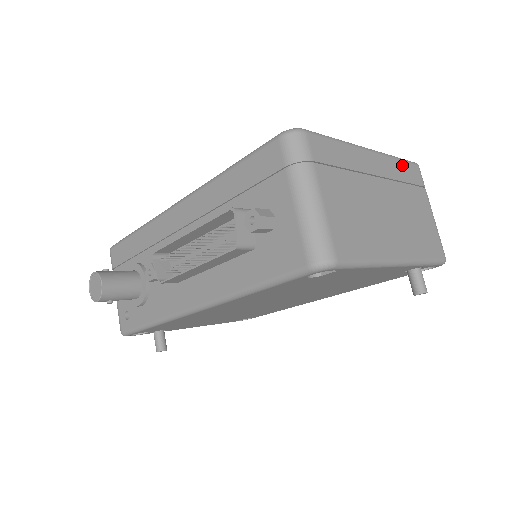
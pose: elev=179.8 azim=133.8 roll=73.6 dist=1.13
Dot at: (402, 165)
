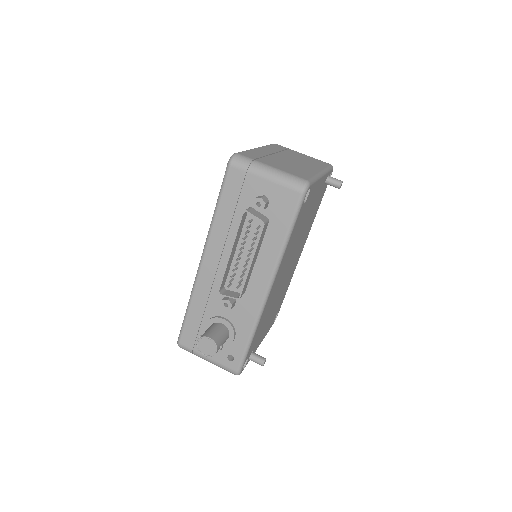
Dot at: (272, 146)
